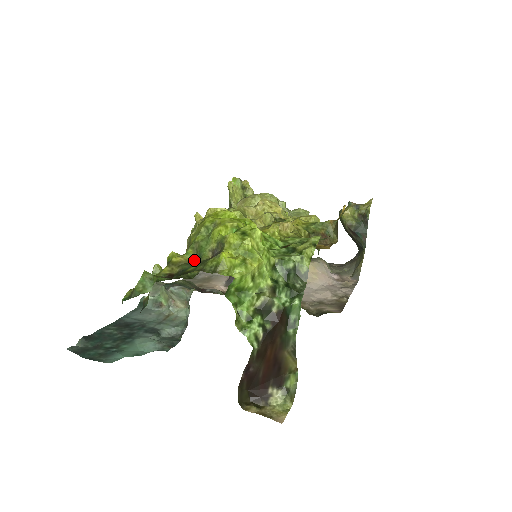
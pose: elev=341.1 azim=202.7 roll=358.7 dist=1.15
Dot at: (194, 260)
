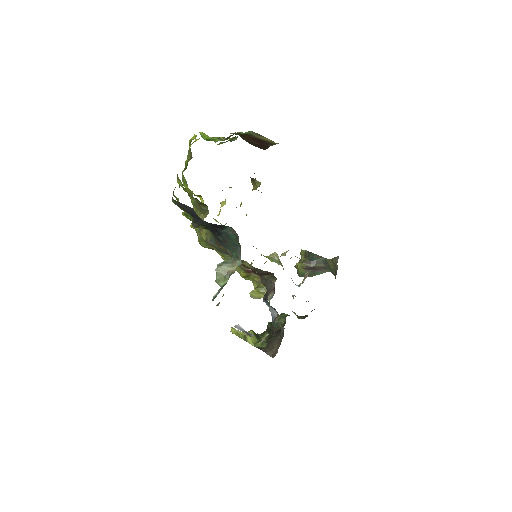
Dot at: occluded
